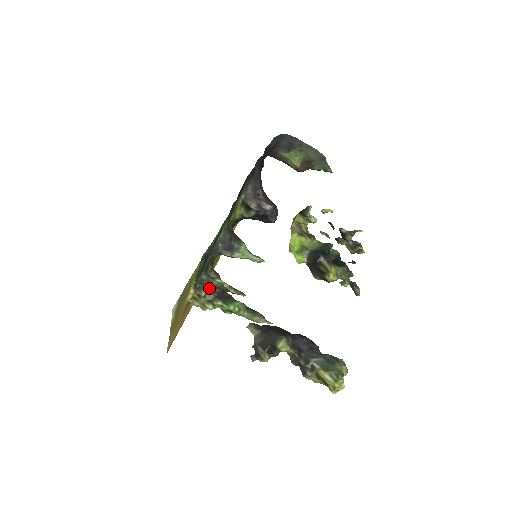
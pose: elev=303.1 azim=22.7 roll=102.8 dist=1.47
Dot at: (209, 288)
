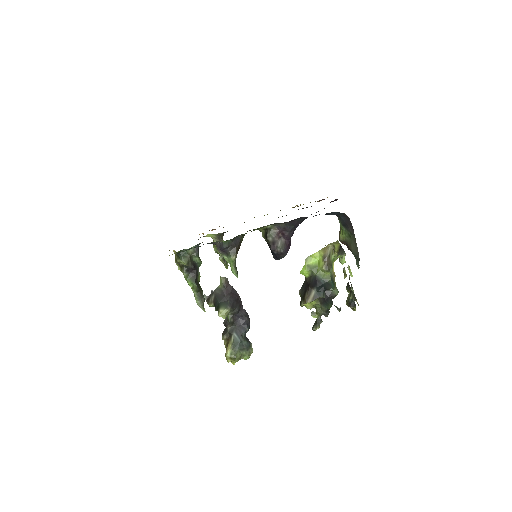
Dot at: (183, 262)
